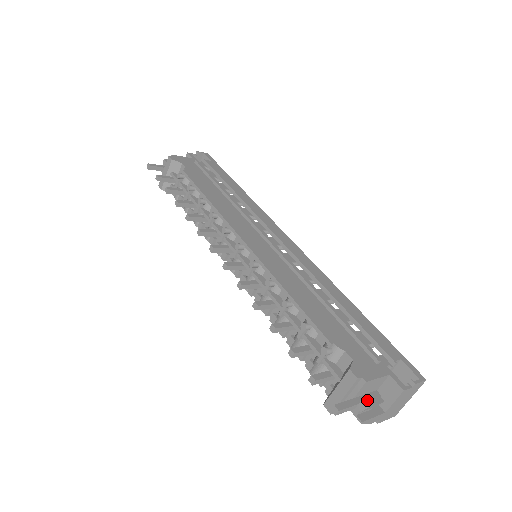
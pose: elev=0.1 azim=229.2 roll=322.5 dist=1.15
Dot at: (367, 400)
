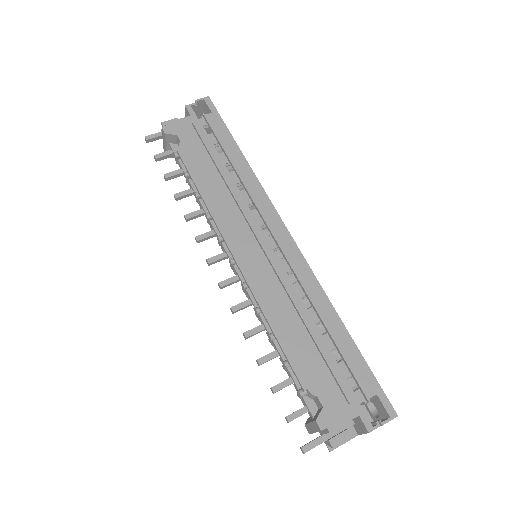
Dot at: (333, 440)
